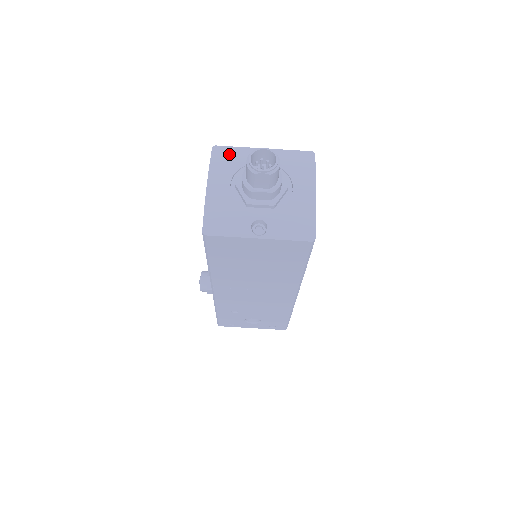
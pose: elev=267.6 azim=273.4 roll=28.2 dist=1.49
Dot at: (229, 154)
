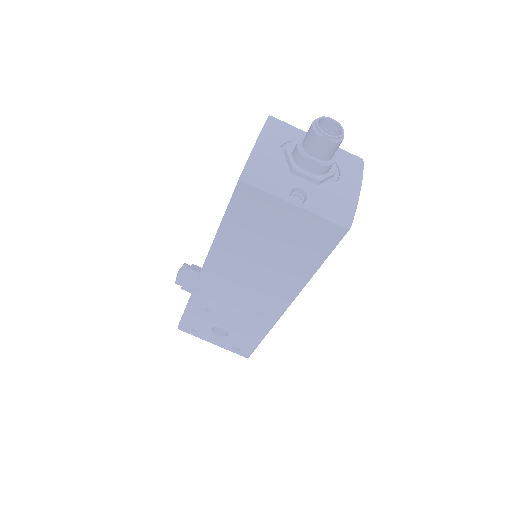
Dot at: (284, 126)
